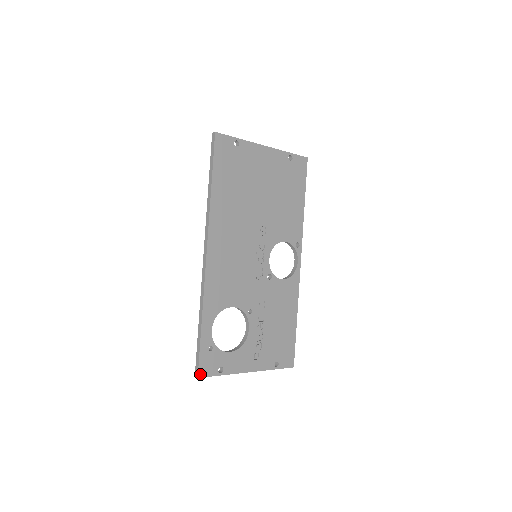
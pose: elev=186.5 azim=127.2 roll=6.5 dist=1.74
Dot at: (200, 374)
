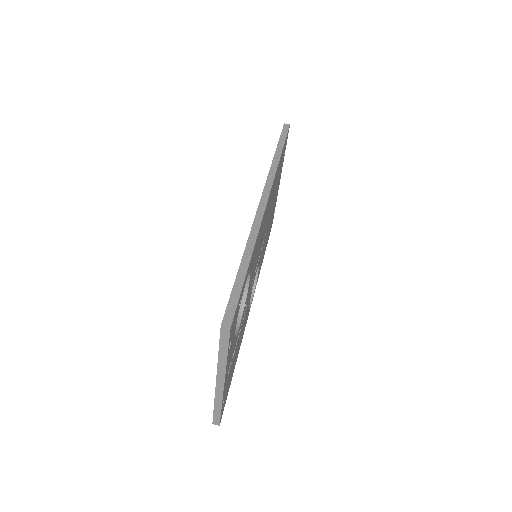
Dot at: (231, 326)
